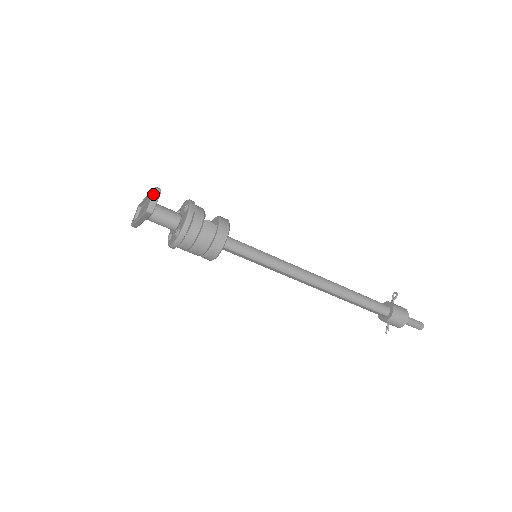
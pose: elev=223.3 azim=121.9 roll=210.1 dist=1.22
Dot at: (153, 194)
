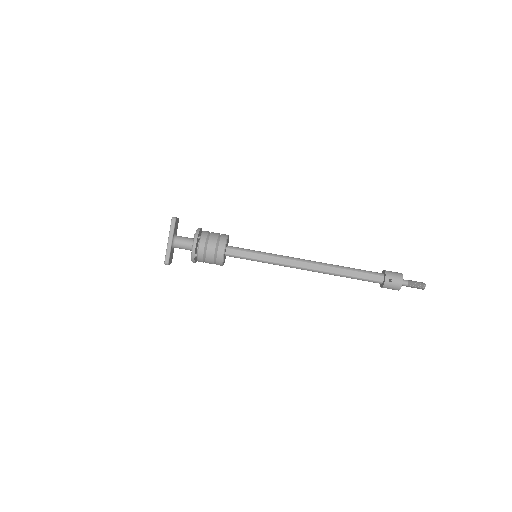
Dot at: occluded
